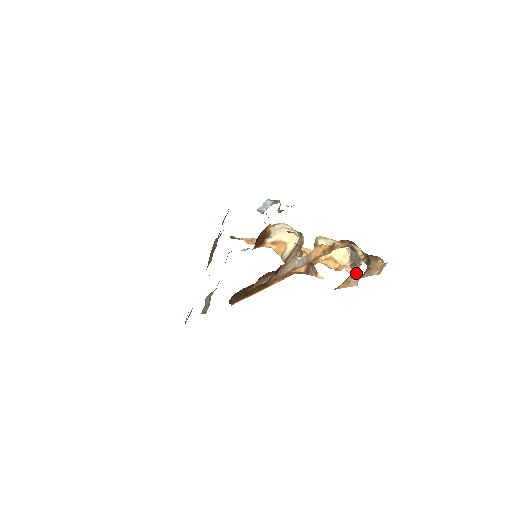
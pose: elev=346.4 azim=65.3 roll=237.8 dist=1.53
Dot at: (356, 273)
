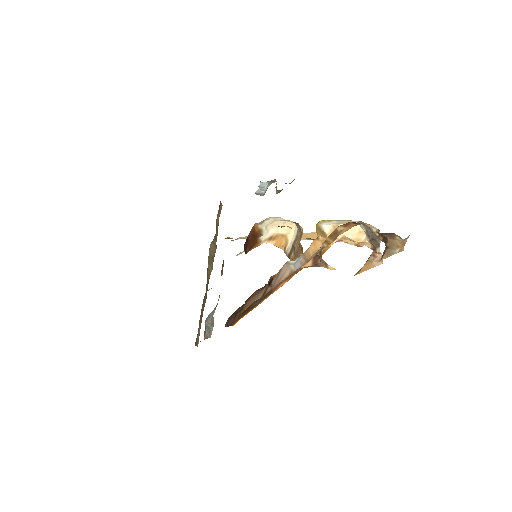
Dot at: (378, 249)
